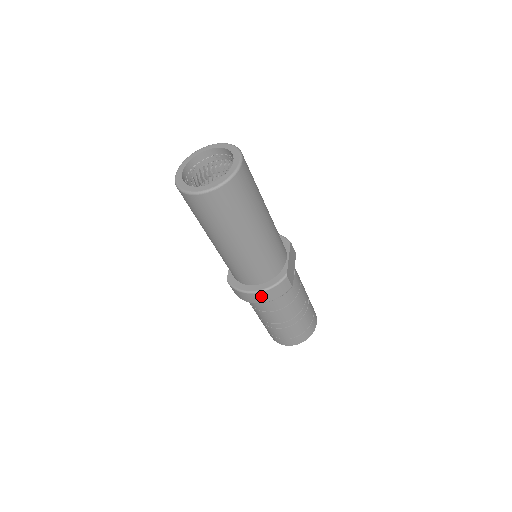
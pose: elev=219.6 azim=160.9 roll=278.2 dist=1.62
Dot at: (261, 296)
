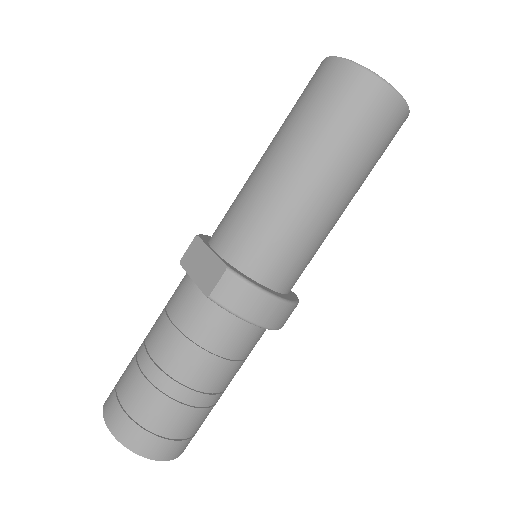
Dot at: (280, 312)
